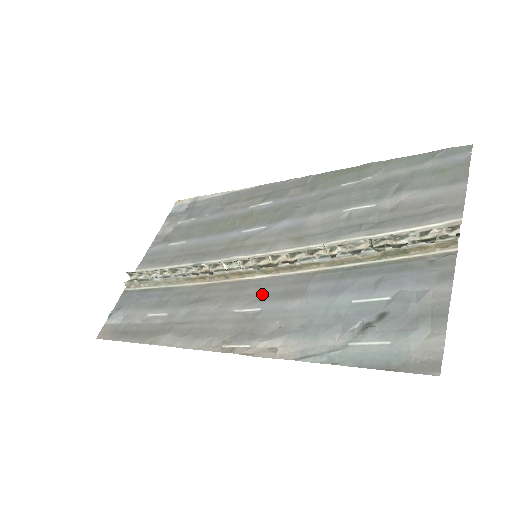
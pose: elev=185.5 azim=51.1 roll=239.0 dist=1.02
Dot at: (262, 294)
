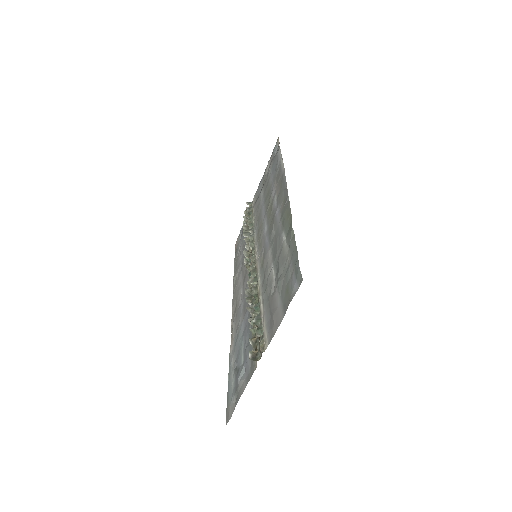
Dot at: (244, 294)
